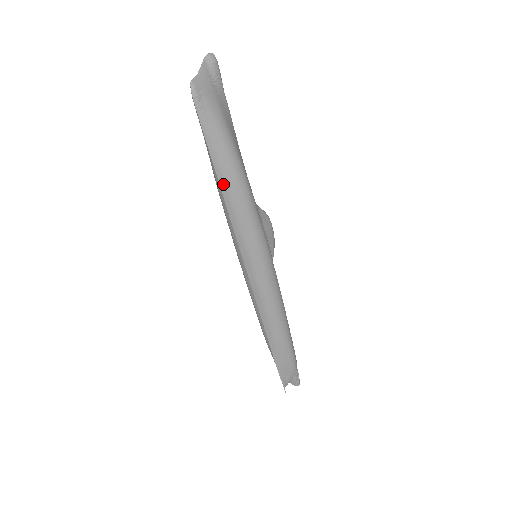
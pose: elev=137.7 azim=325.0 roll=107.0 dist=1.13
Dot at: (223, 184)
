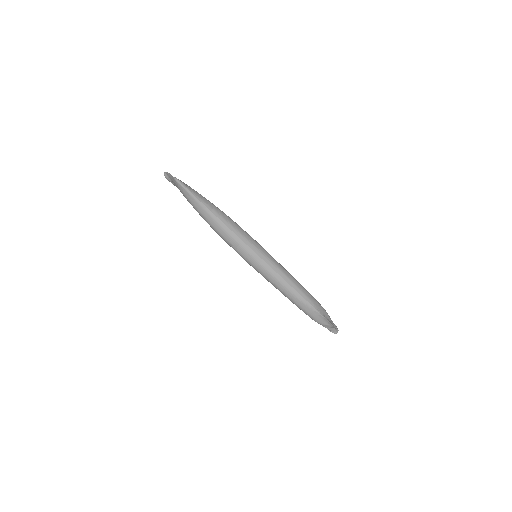
Dot at: (219, 216)
